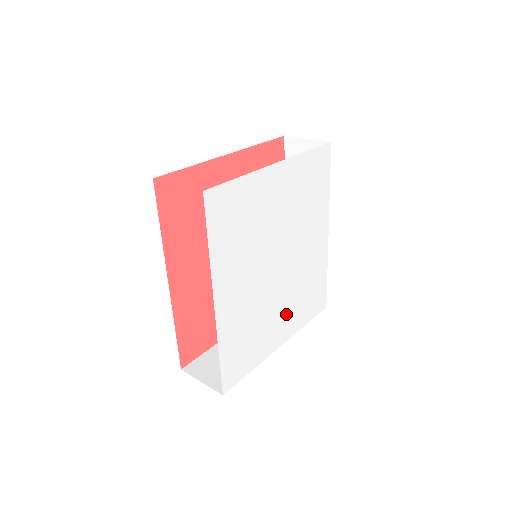
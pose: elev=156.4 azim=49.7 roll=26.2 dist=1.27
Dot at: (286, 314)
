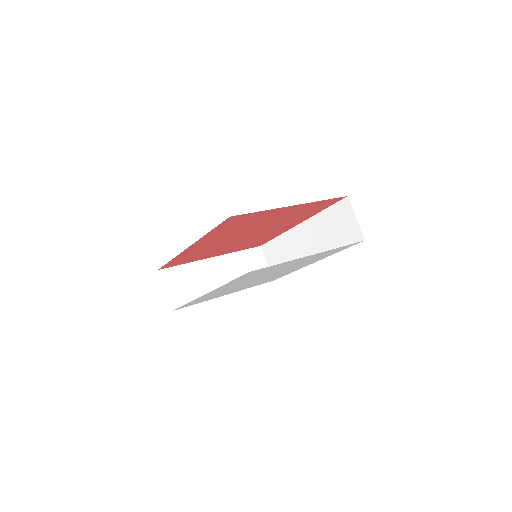
Dot at: (244, 287)
